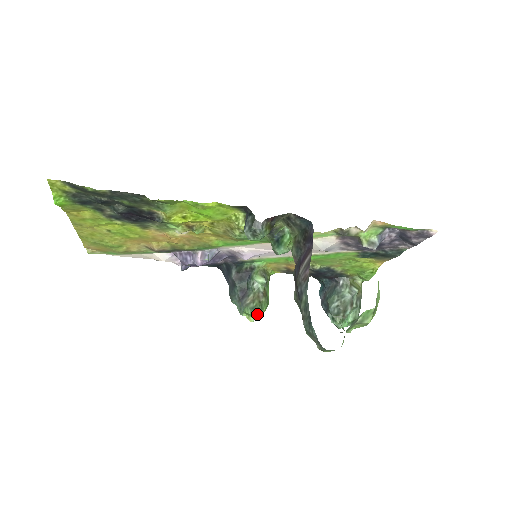
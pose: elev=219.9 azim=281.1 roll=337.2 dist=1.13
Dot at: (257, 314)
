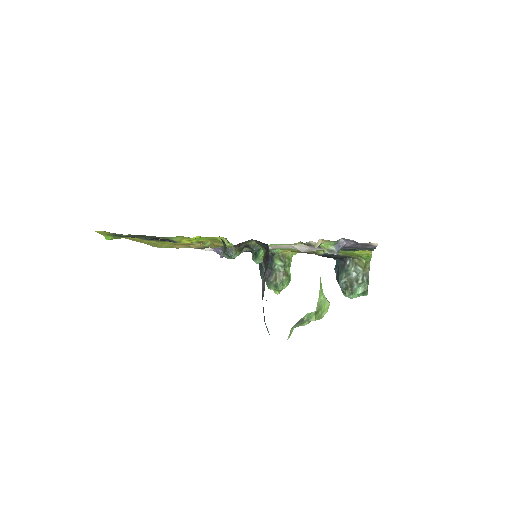
Dot at: (279, 290)
